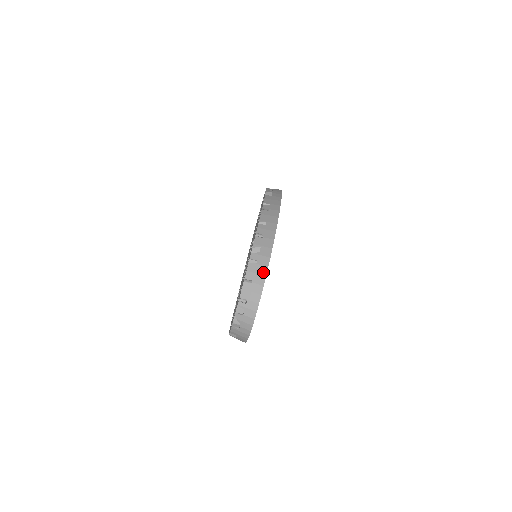
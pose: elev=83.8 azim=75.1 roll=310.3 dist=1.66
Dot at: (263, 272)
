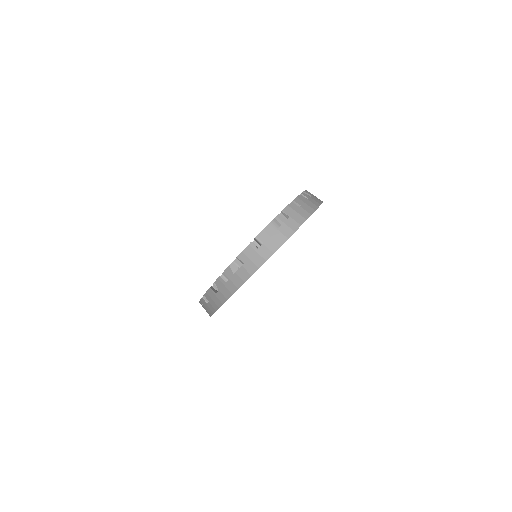
Dot at: (313, 207)
